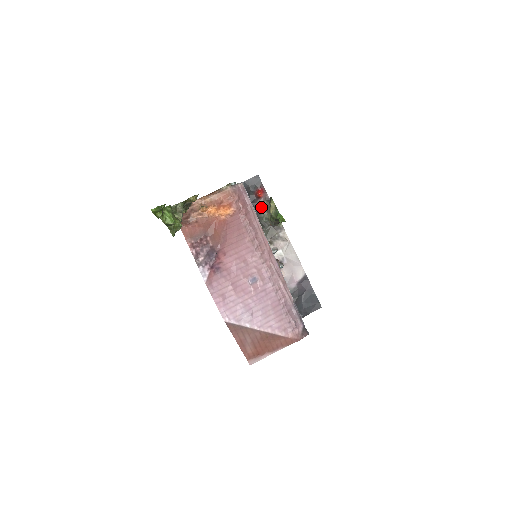
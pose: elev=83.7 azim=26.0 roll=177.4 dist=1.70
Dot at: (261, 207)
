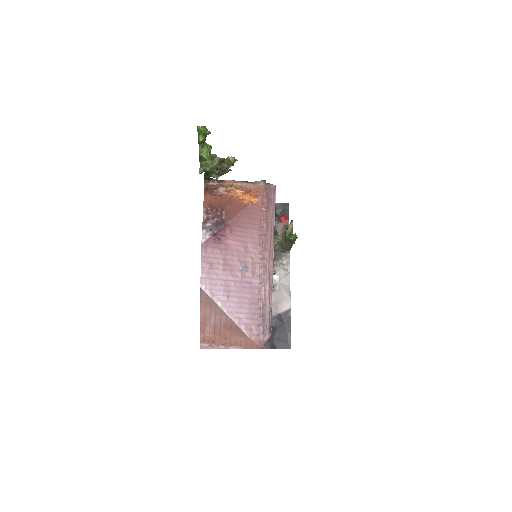
Dot at: (278, 231)
